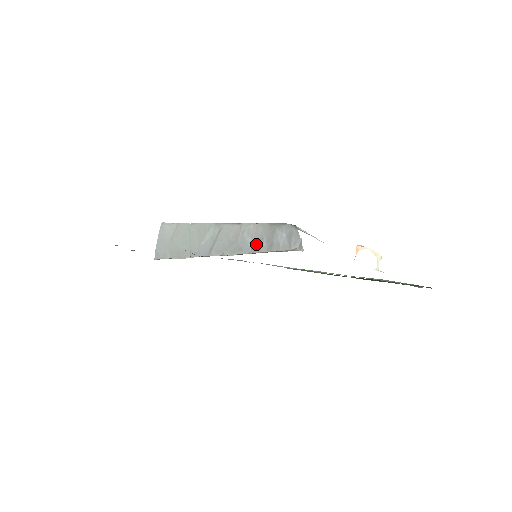
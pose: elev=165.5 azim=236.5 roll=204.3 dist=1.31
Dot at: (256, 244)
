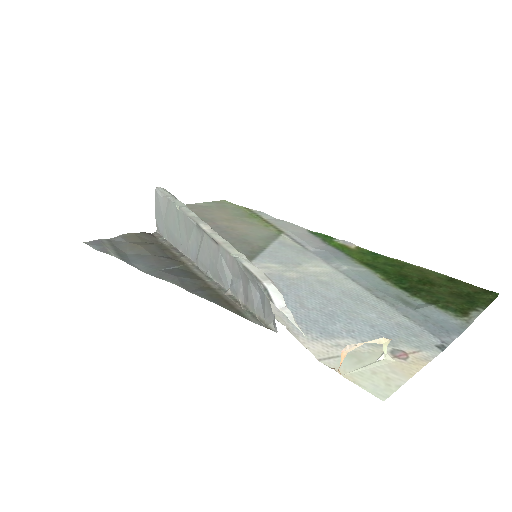
Dot at: (233, 284)
